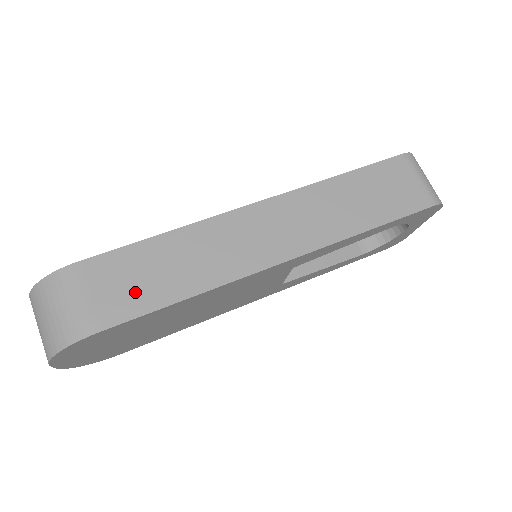
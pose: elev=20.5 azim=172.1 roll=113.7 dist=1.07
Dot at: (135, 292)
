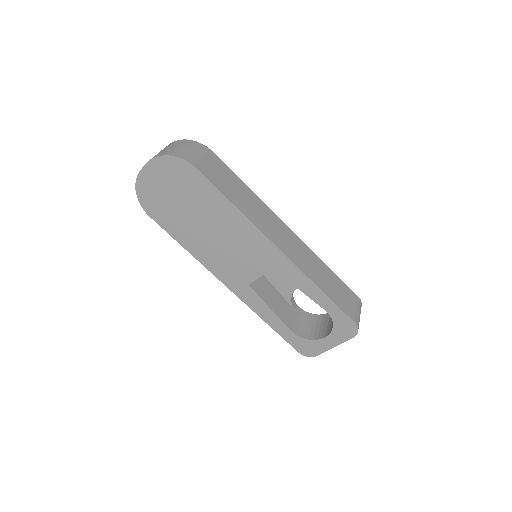
Dot at: (220, 180)
